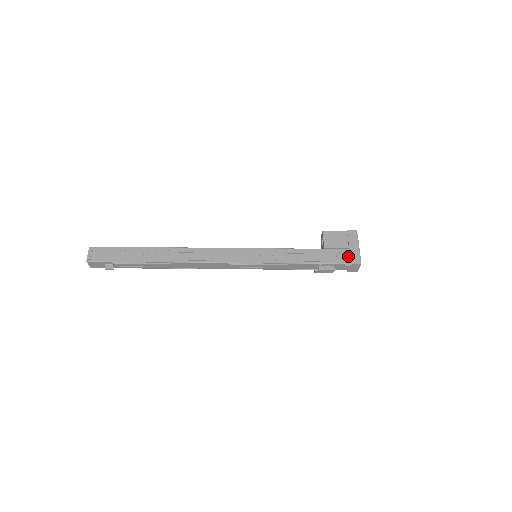
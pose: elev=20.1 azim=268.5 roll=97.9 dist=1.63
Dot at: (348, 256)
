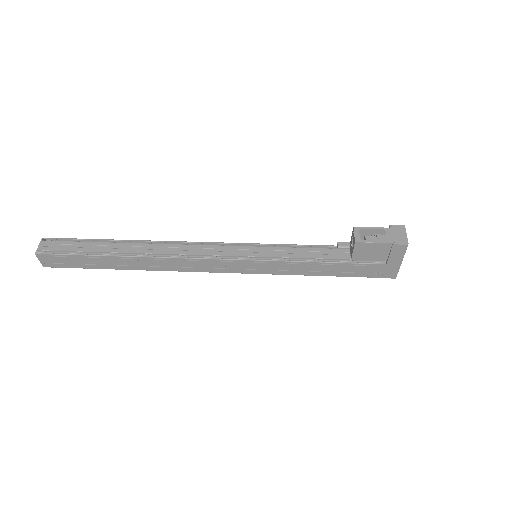
Dot at: (381, 271)
